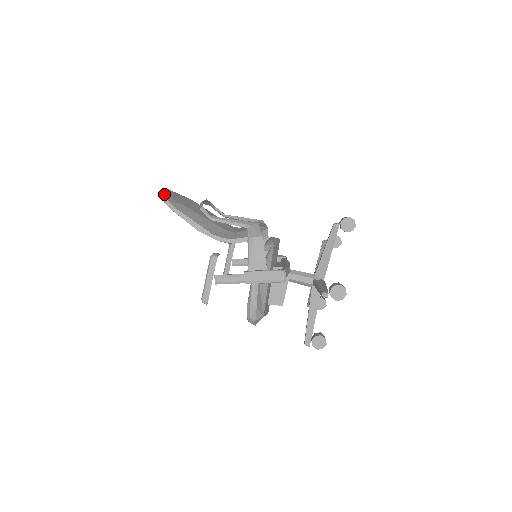
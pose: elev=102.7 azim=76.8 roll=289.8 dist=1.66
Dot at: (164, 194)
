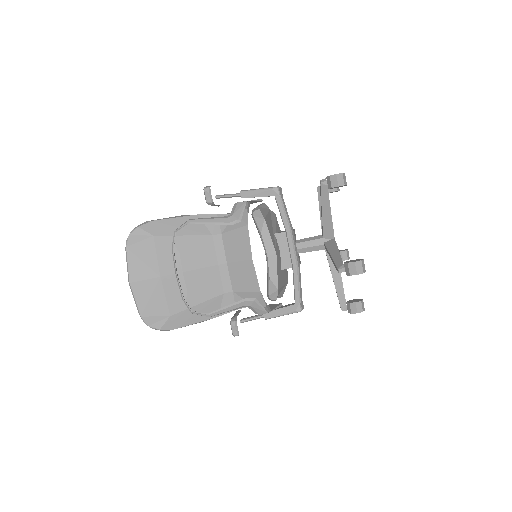
Dot at: (146, 318)
